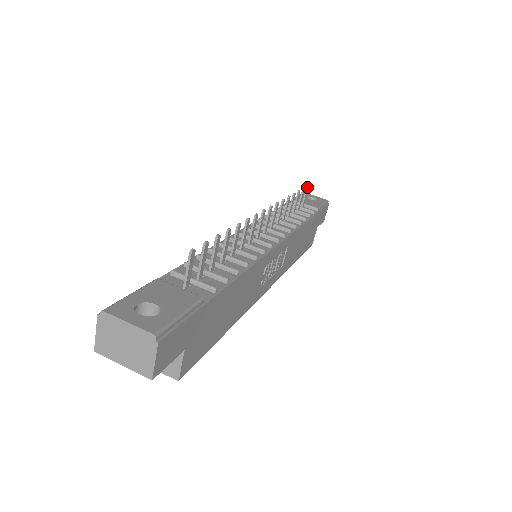
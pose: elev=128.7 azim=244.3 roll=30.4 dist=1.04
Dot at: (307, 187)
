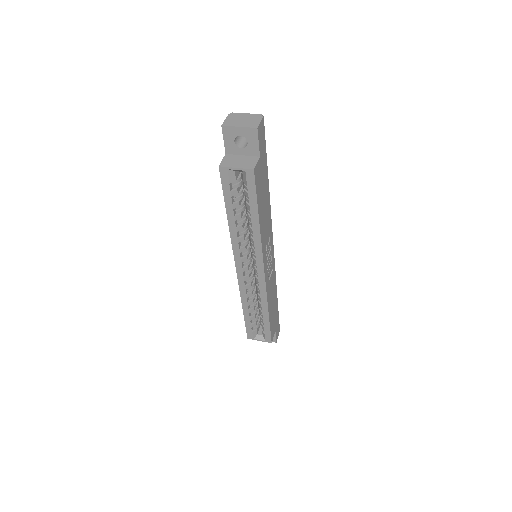
Dot at: occluded
